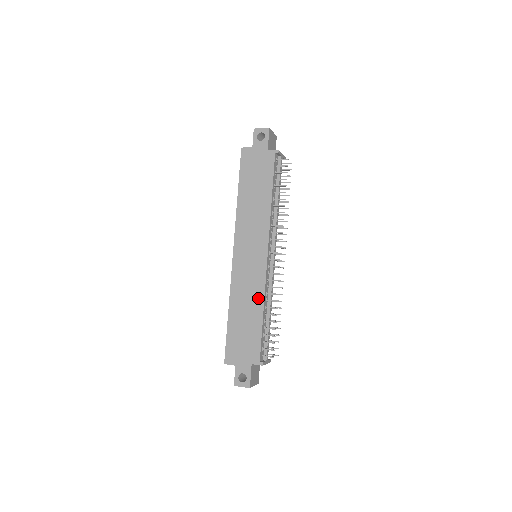
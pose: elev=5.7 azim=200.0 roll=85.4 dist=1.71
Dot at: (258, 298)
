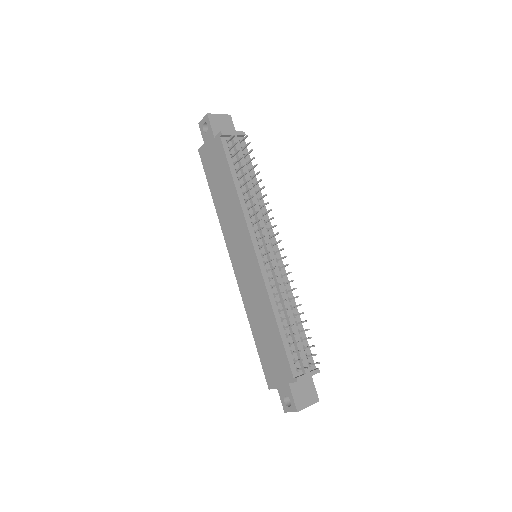
Dot at: (266, 304)
